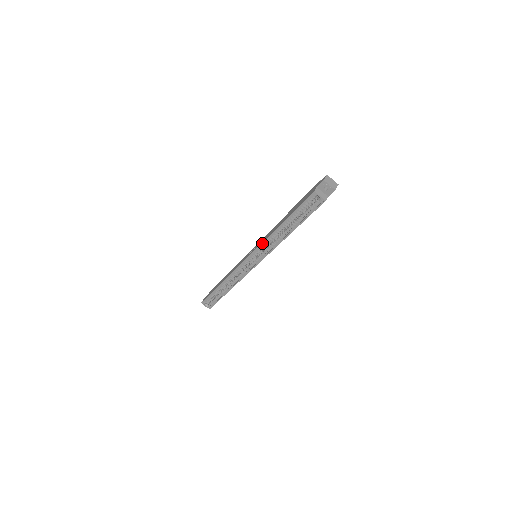
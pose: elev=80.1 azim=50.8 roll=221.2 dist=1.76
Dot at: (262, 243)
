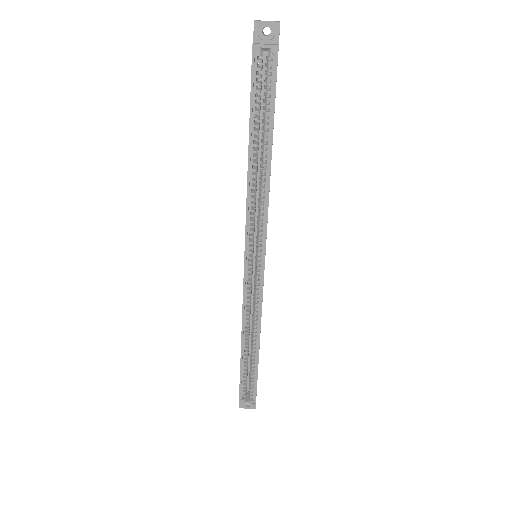
Dot at: (246, 215)
